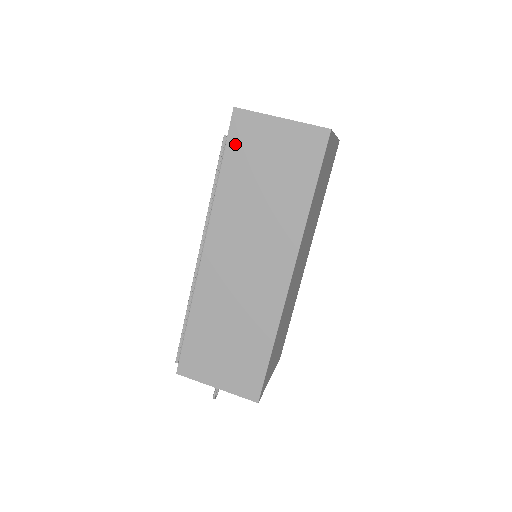
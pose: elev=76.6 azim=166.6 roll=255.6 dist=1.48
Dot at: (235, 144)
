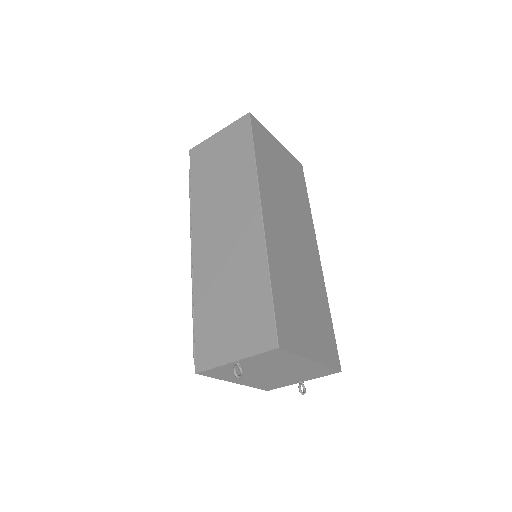
Dot at: (195, 166)
